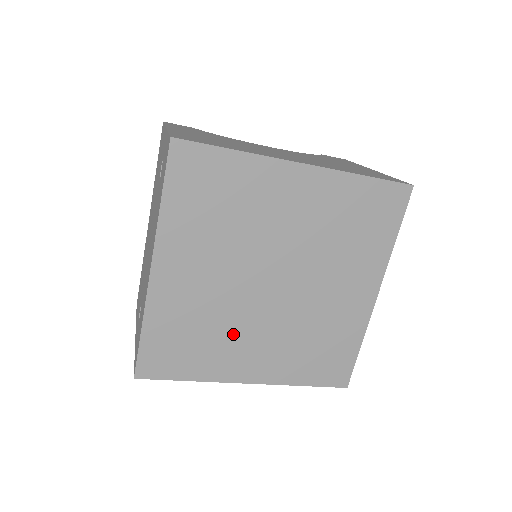
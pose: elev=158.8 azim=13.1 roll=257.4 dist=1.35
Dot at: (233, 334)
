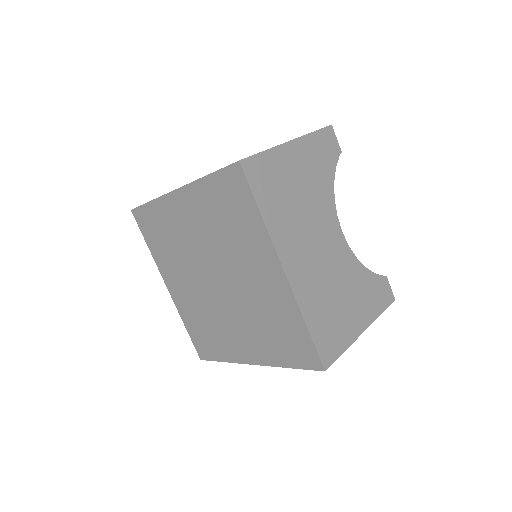
Dot at: (180, 265)
